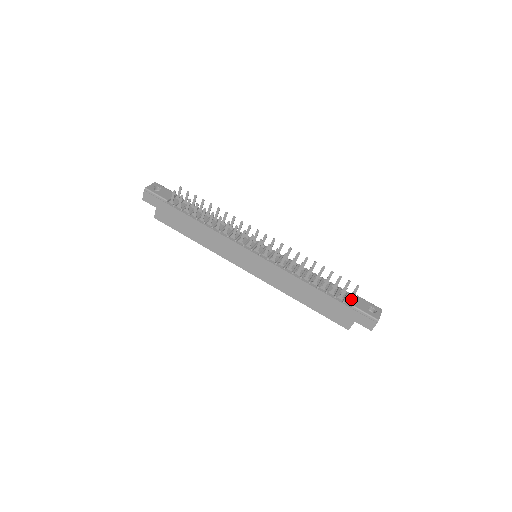
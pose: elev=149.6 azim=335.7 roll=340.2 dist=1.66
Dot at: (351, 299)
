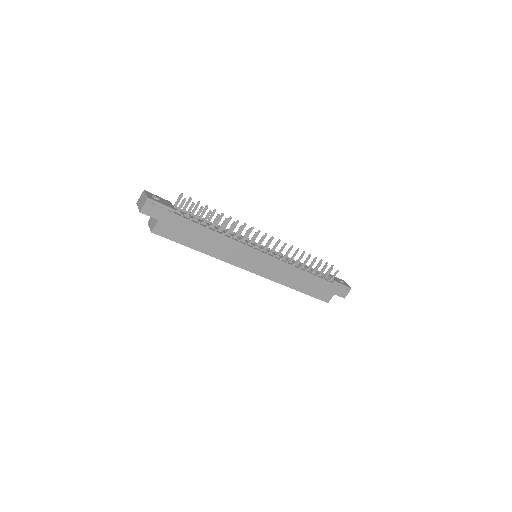
Dot at: occluded
